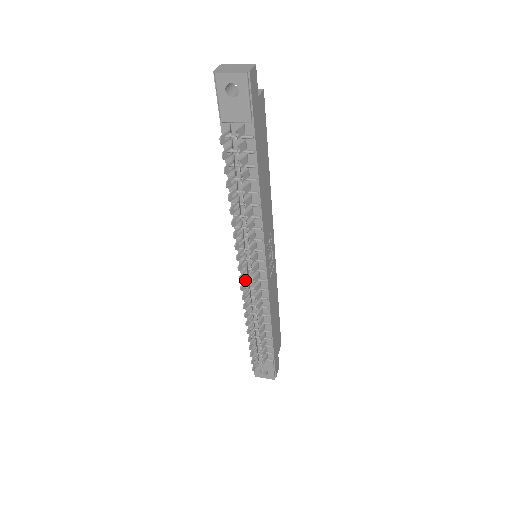
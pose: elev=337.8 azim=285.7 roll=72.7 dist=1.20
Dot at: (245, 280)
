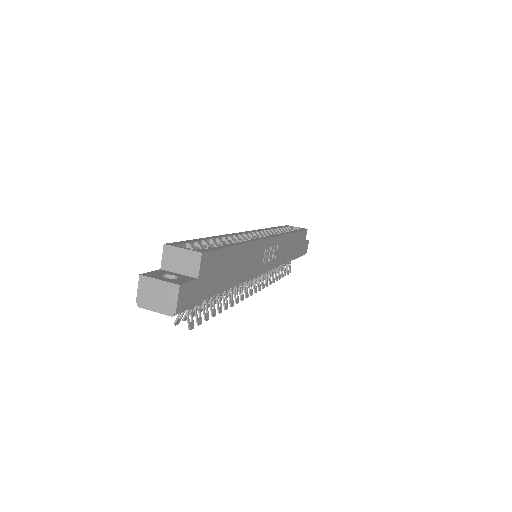
Dot at: occluded
